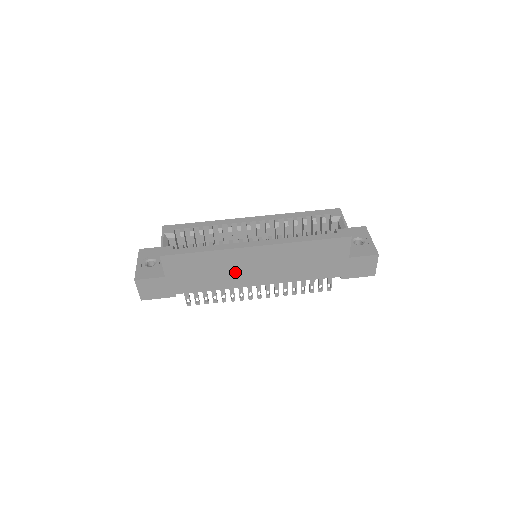
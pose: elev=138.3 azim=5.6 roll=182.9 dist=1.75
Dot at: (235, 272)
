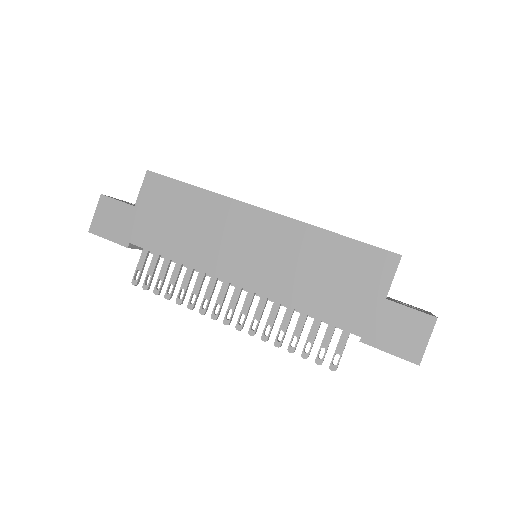
Dot at: (216, 242)
